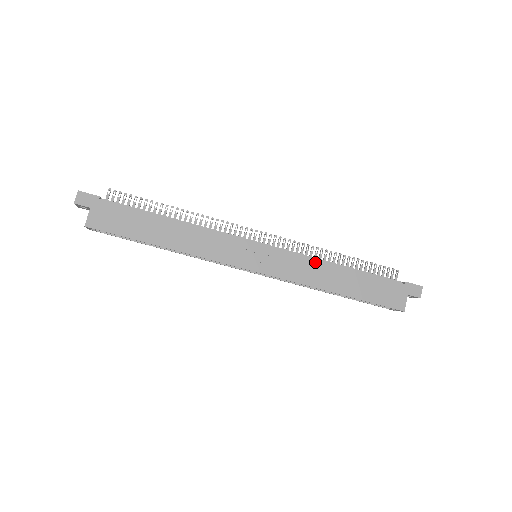
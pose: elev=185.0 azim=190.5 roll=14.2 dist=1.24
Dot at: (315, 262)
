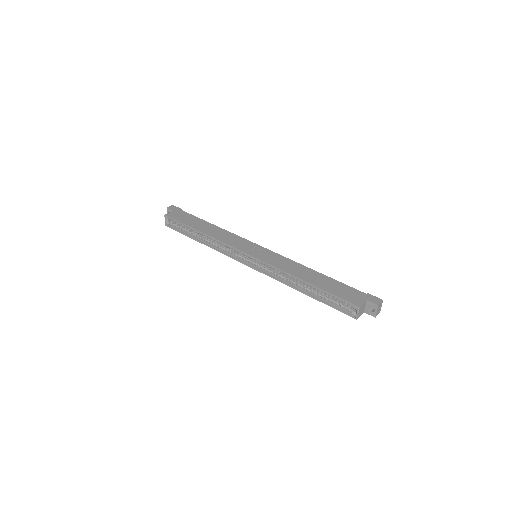
Dot at: (296, 263)
